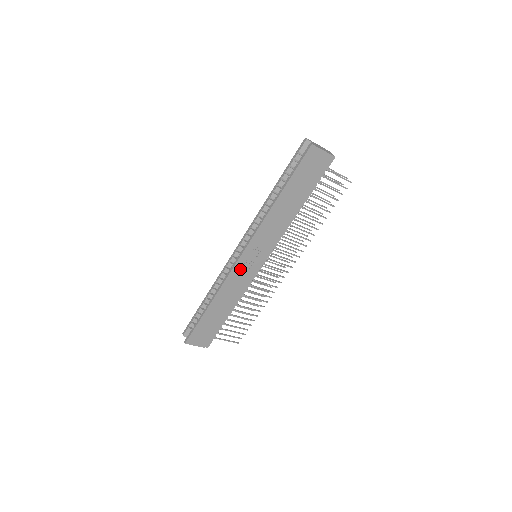
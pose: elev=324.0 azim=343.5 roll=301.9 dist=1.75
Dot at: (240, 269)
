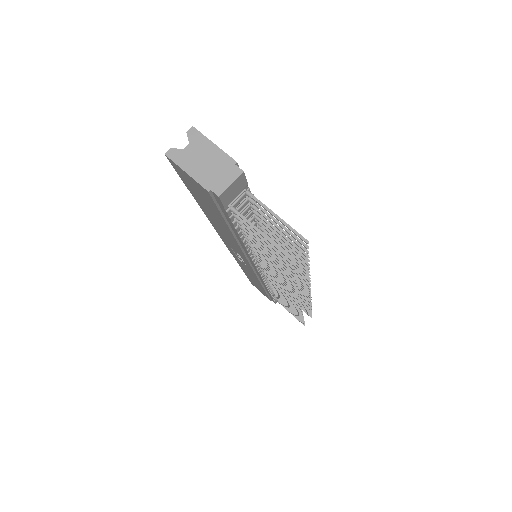
Dot at: (238, 259)
